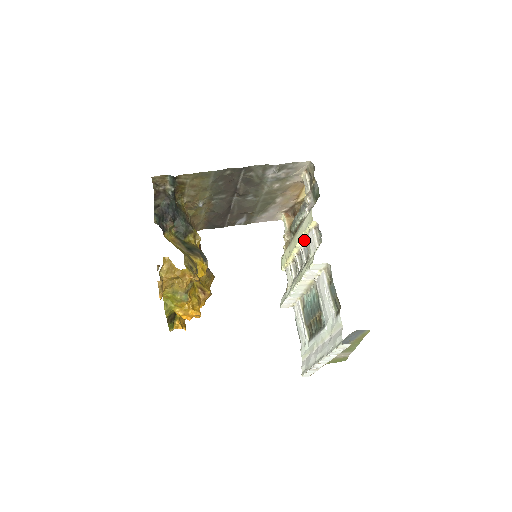
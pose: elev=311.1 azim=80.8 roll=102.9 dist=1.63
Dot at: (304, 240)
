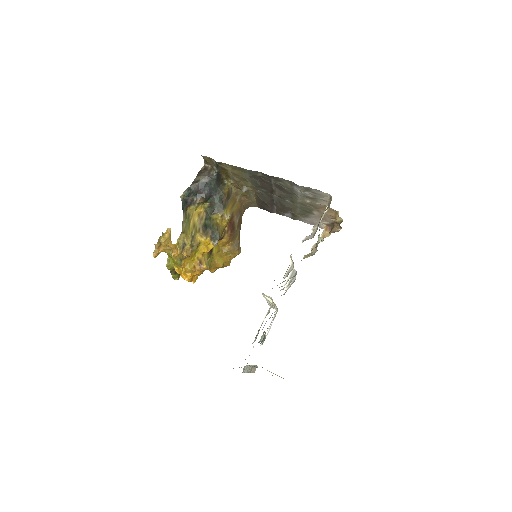
Dot at: occluded
